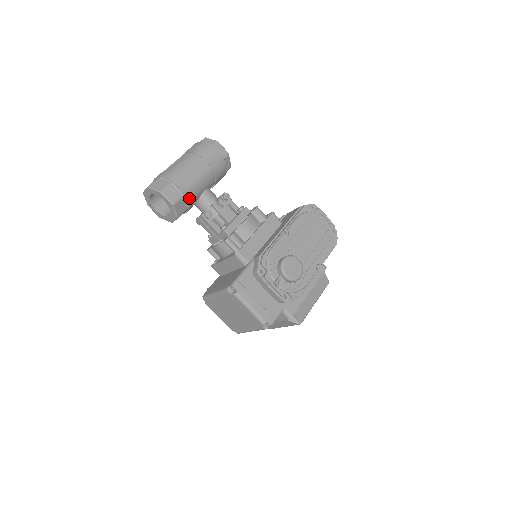
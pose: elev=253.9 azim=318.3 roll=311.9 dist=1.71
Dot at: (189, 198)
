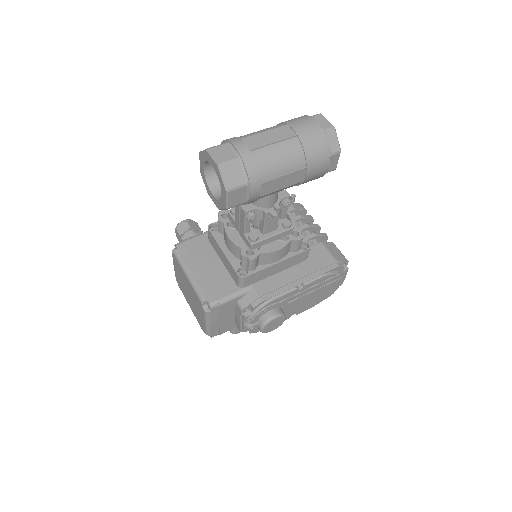
Dot at: occluded
